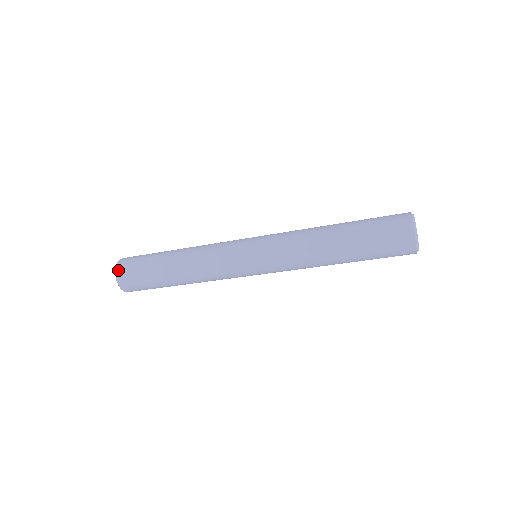
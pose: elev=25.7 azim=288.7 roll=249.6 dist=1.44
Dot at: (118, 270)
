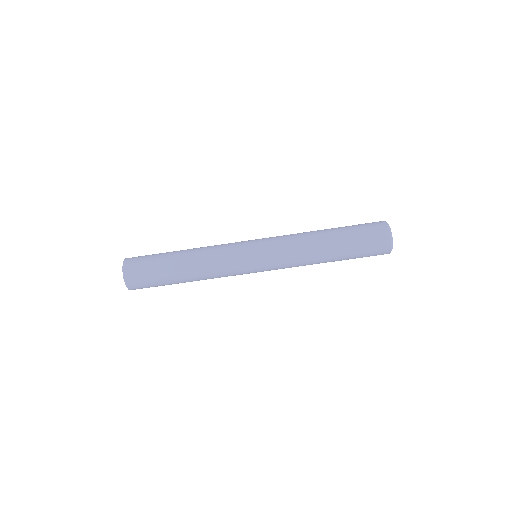
Dot at: (125, 265)
